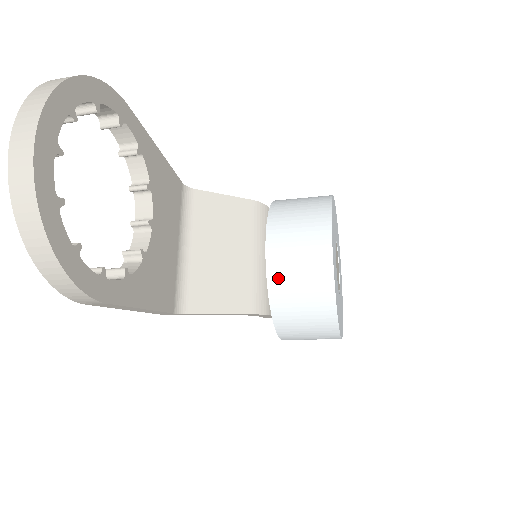
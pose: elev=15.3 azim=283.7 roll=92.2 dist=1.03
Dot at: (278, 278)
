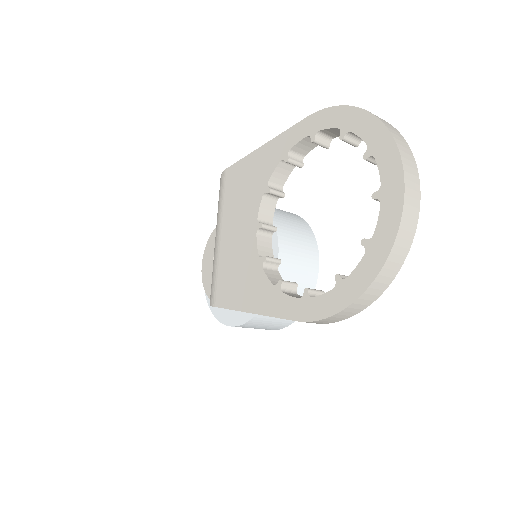
Dot at: occluded
